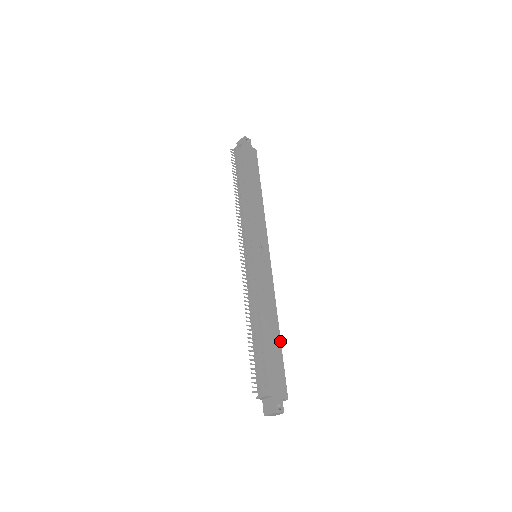
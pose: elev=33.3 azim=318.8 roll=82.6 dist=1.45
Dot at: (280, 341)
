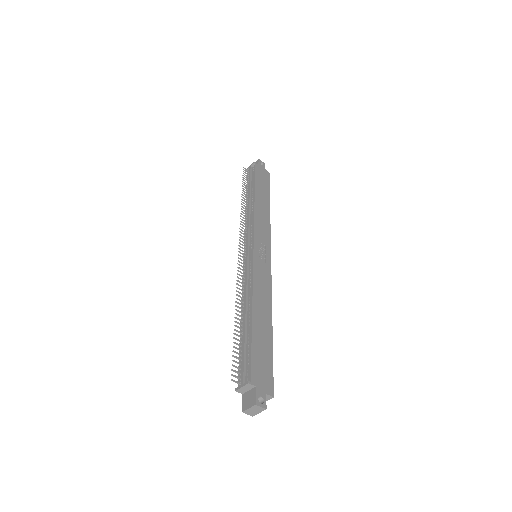
Dot at: (272, 336)
